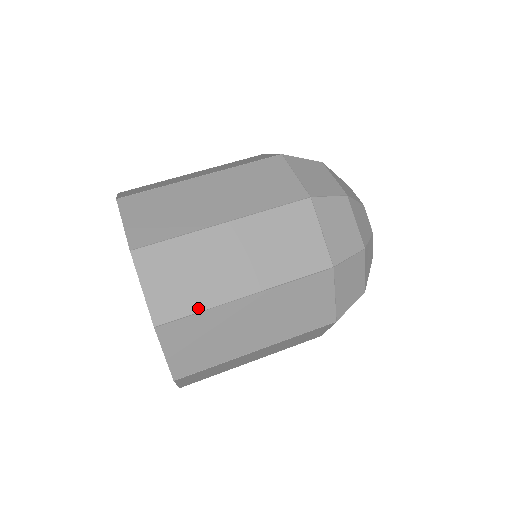
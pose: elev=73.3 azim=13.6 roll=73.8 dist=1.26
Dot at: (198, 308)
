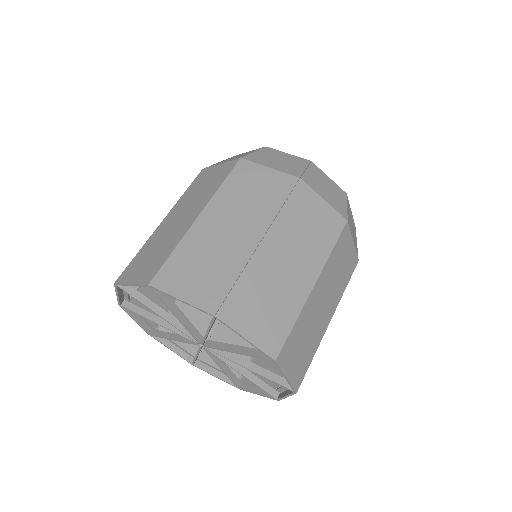
Dot at: (234, 277)
